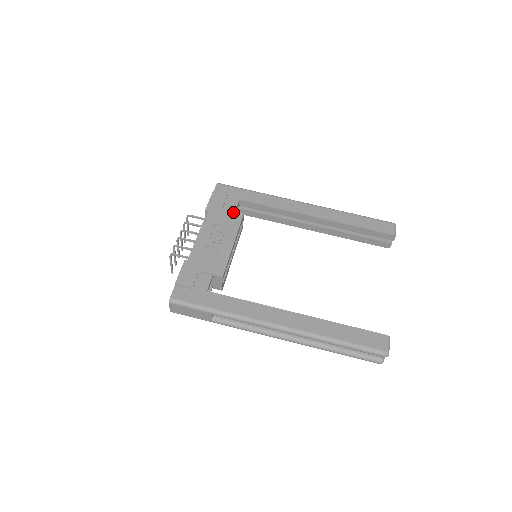
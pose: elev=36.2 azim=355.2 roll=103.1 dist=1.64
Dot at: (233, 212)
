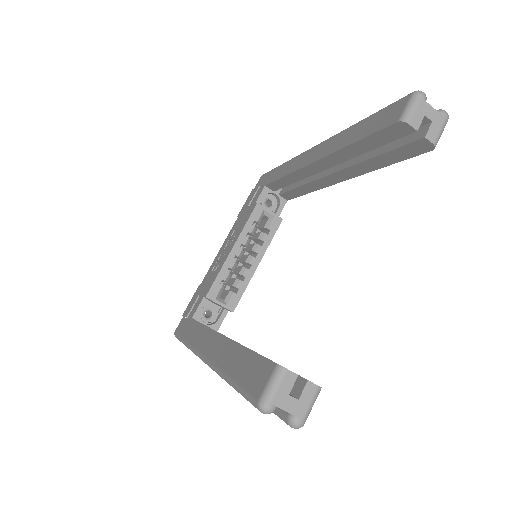
Dot at: (251, 206)
